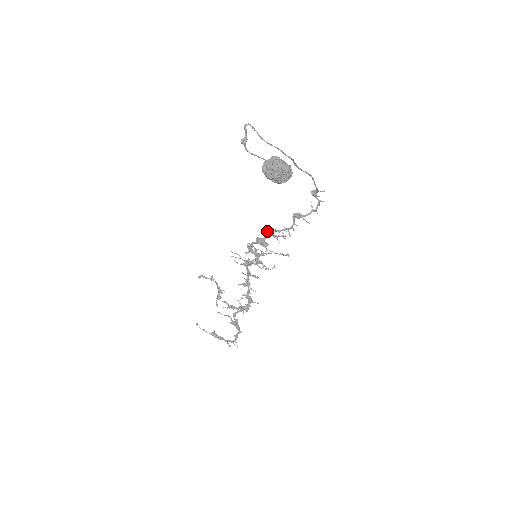
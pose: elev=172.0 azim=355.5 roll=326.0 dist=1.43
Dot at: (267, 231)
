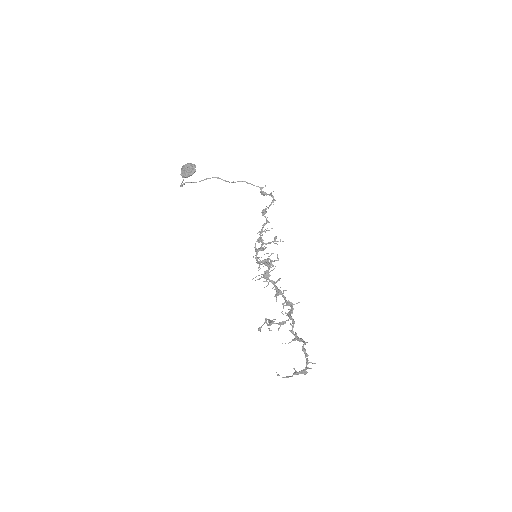
Dot at: (258, 240)
